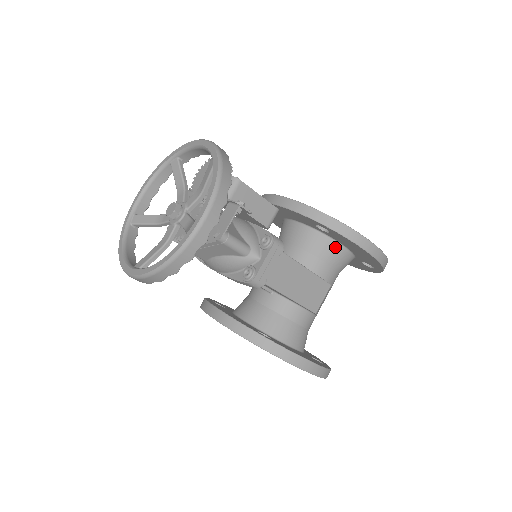
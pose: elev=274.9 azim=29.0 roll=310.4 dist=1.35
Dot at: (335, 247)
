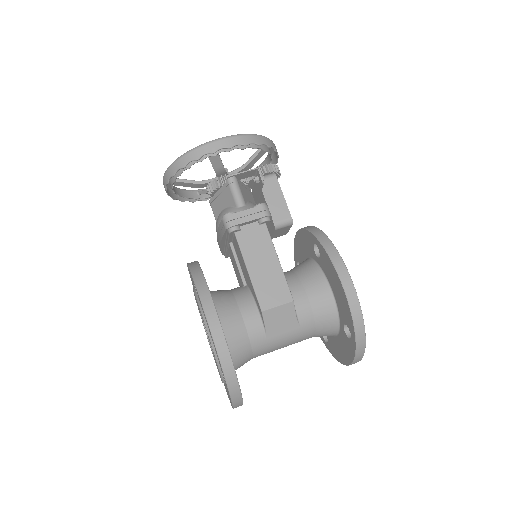
Dot at: (321, 281)
